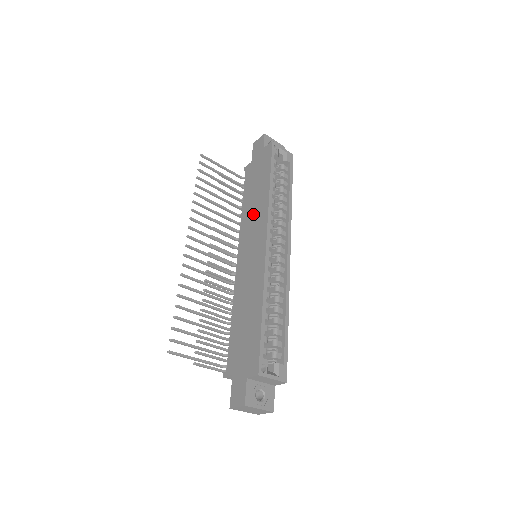
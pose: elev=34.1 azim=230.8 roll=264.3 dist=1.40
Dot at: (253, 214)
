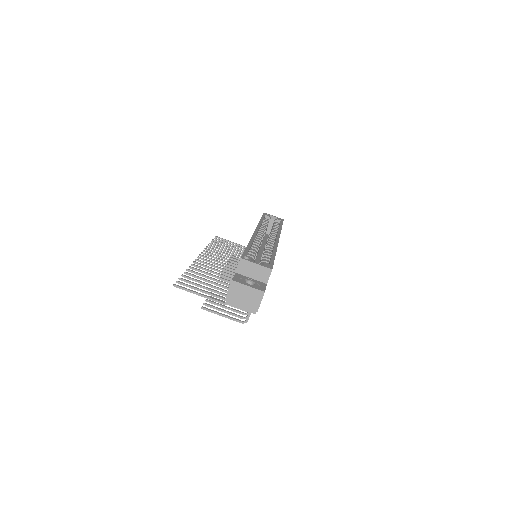
Dot at: occluded
